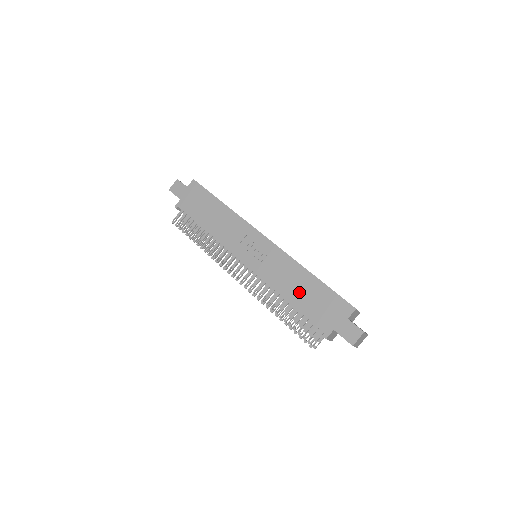
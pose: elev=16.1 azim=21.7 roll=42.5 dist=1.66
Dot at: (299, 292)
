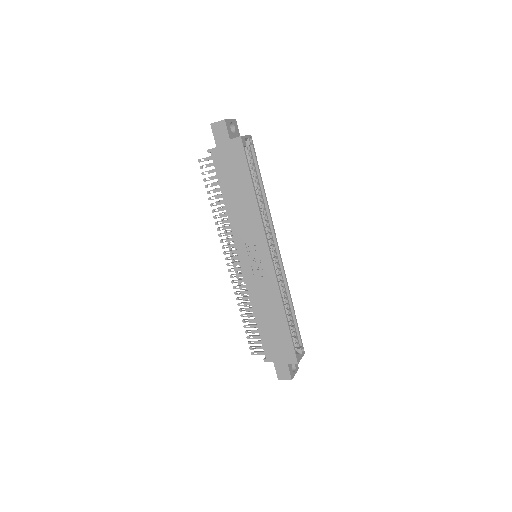
Dot at: (267, 320)
